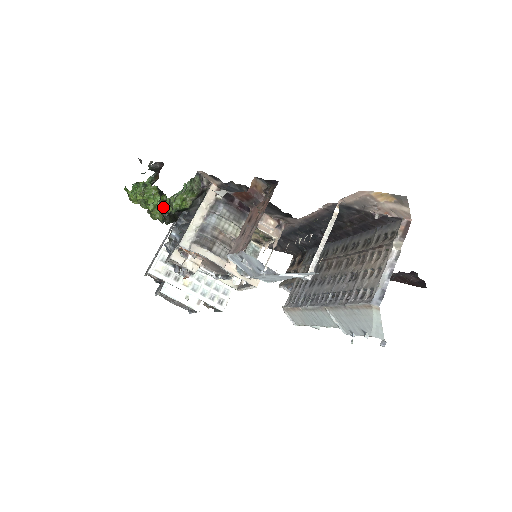
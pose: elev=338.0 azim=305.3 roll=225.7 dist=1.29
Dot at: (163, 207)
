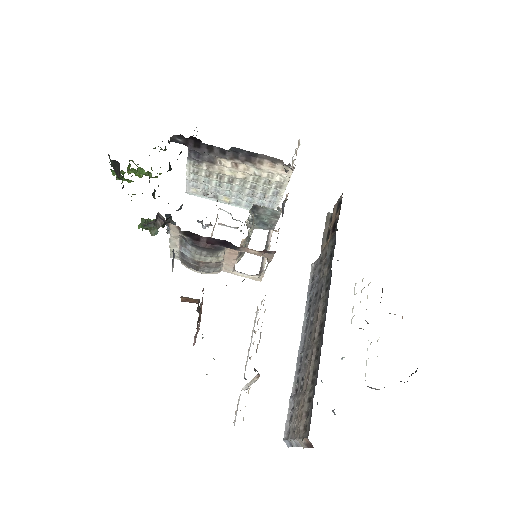
Dot at: occluded
